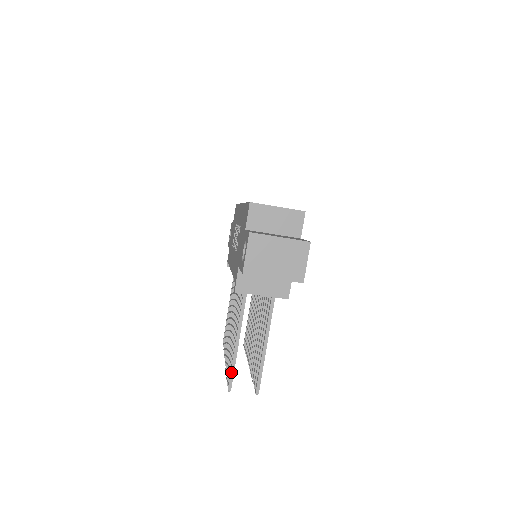
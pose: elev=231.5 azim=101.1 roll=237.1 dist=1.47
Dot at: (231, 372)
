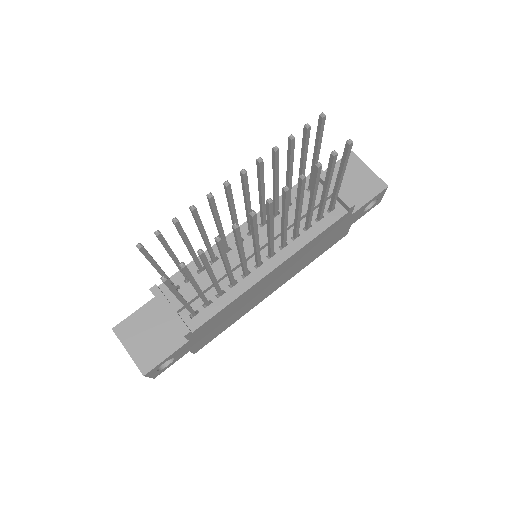
Dot at: (321, 129)
